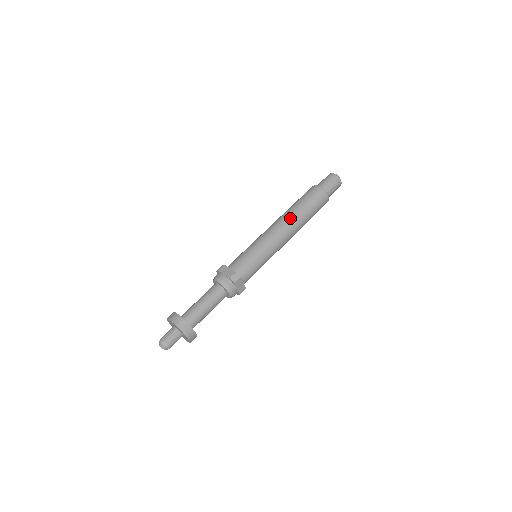
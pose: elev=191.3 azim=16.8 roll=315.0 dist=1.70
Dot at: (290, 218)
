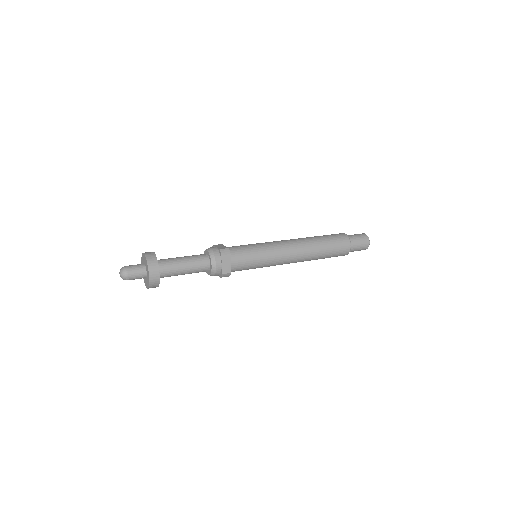
Dot at: (304, 240)
